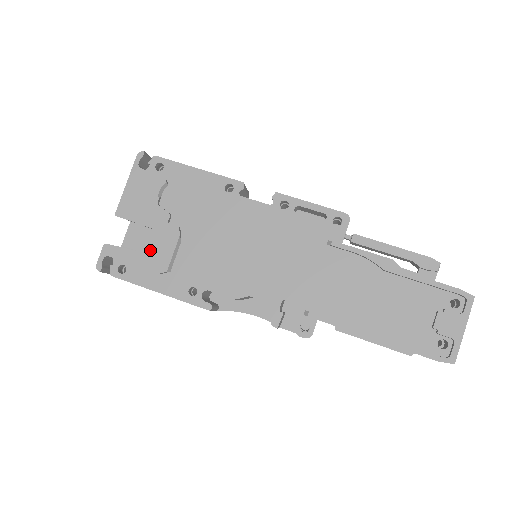
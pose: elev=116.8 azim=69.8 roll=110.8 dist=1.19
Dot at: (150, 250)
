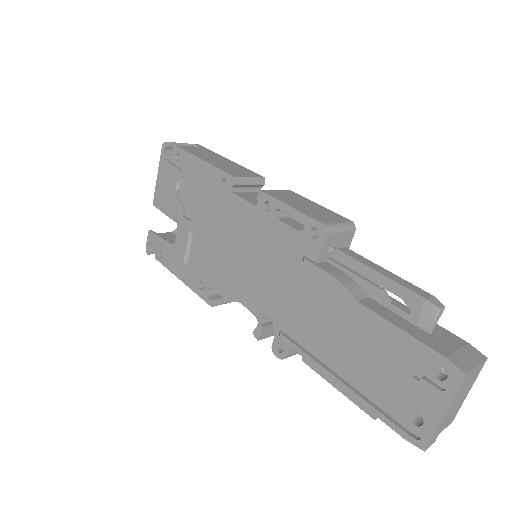
Dot at: occluded
